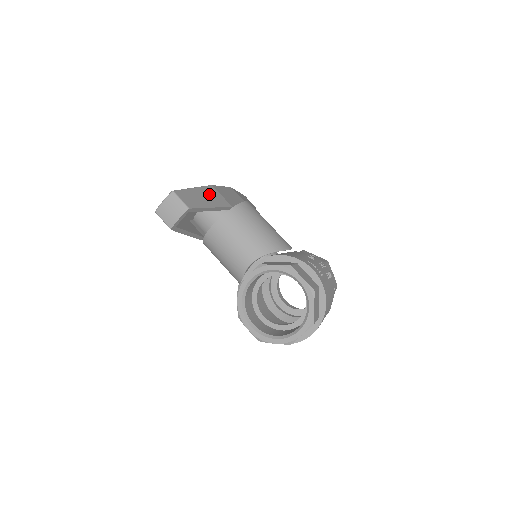
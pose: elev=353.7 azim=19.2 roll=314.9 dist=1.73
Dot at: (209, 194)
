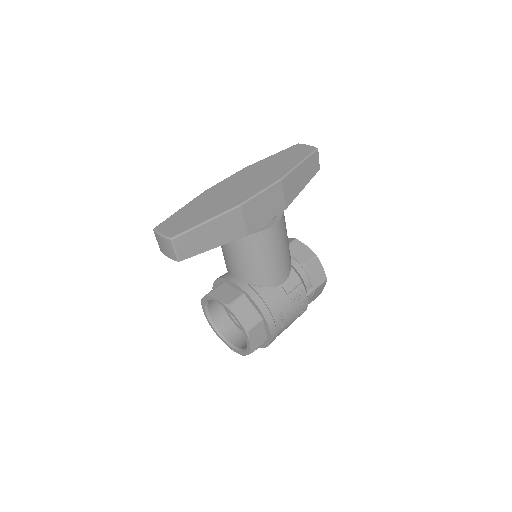
Dot at: (225, 225)
